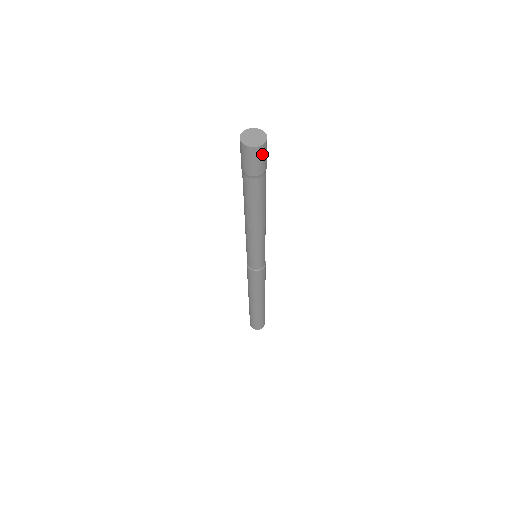
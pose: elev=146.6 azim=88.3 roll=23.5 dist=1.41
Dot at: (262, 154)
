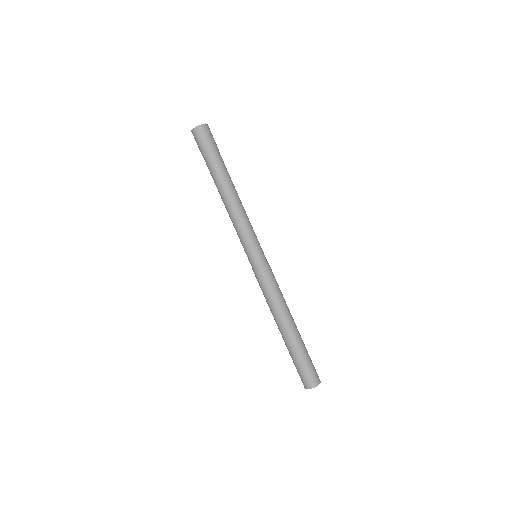
Dot at: (201, 134)
